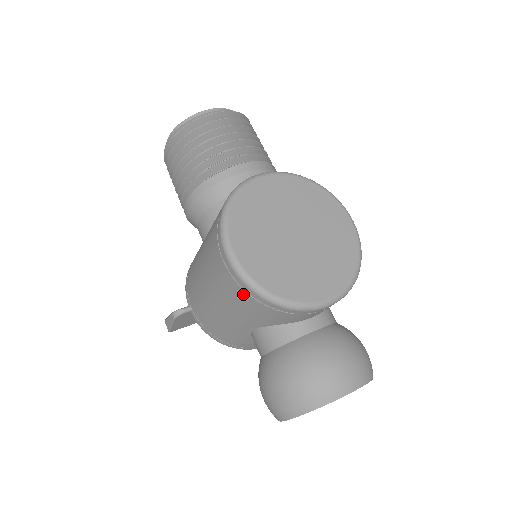
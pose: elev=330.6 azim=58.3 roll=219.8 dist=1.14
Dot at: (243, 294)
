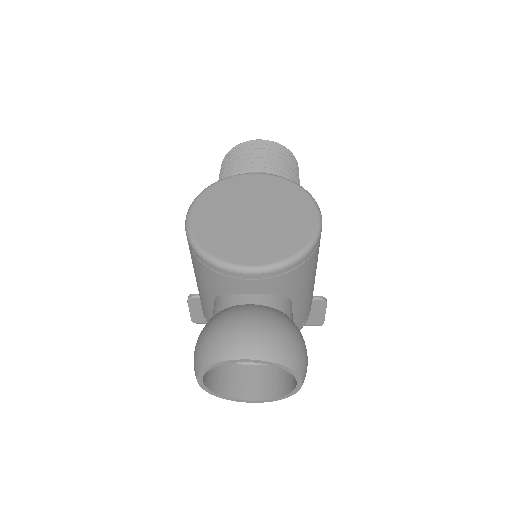
Dot at: (191, 251)
